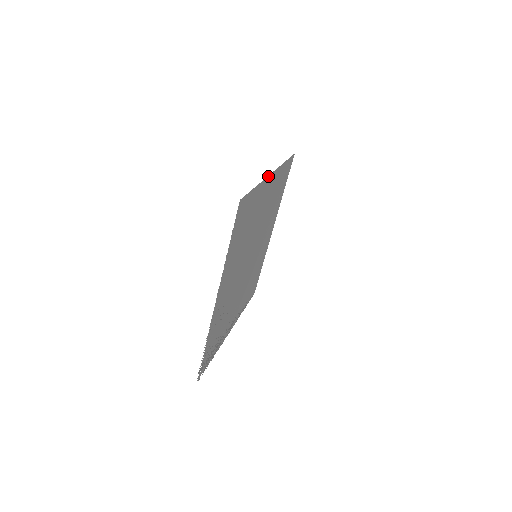
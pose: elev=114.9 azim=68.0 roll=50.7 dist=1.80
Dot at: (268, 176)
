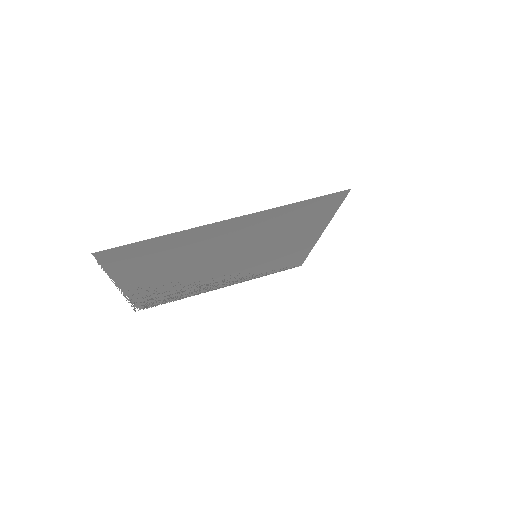
Dot at: (208, 224)
